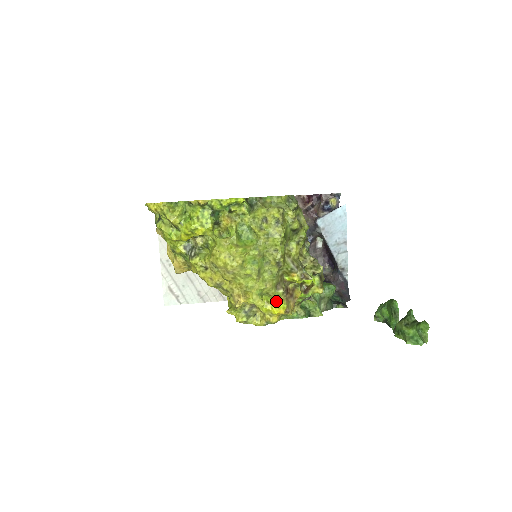
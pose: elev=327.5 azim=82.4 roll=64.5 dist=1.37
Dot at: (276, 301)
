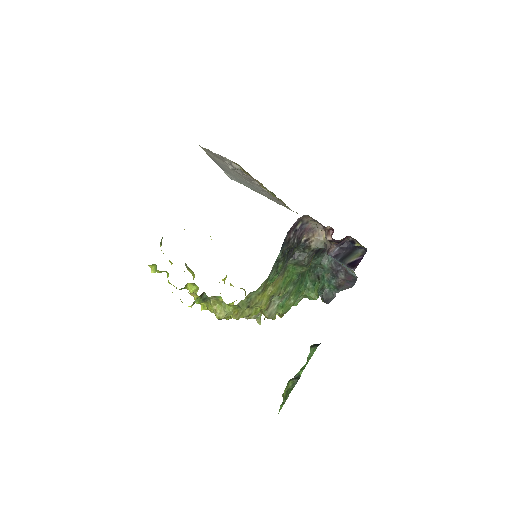
Dot at: occluded
